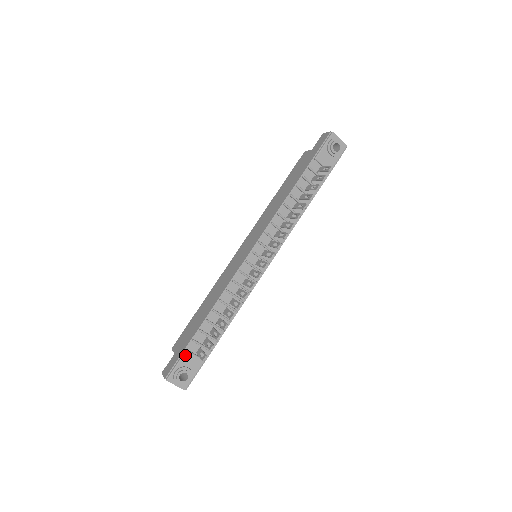
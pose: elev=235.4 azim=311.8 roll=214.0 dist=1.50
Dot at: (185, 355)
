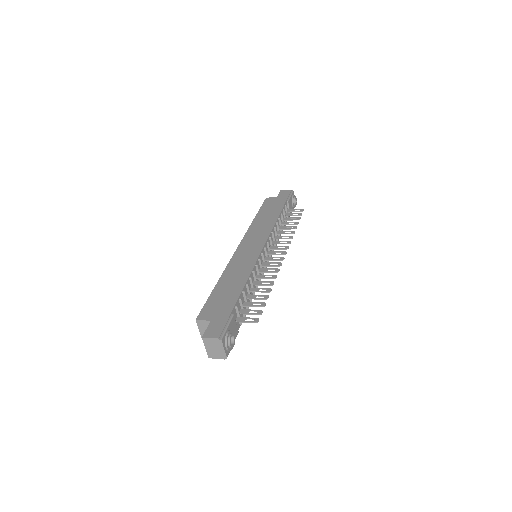
Dot at: (232, 319)
